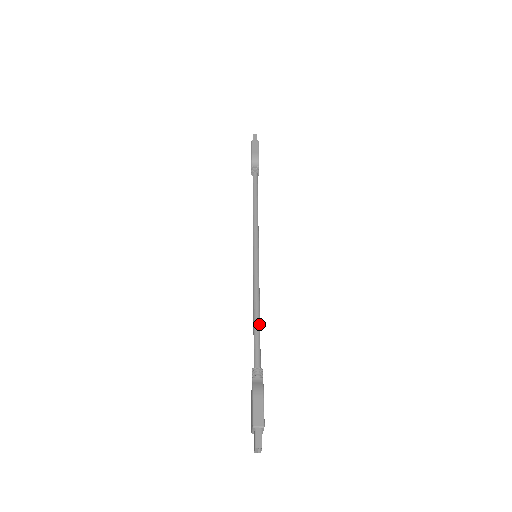
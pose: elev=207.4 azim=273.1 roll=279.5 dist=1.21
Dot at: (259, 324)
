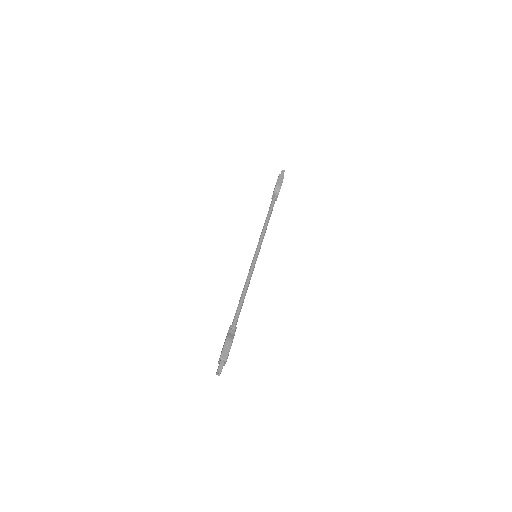
Dot at: (243, 300)
